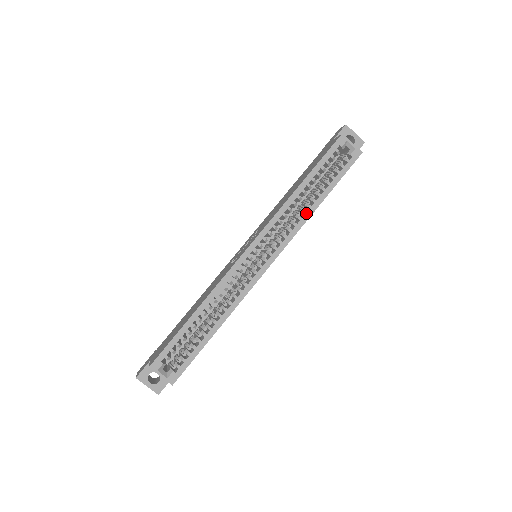
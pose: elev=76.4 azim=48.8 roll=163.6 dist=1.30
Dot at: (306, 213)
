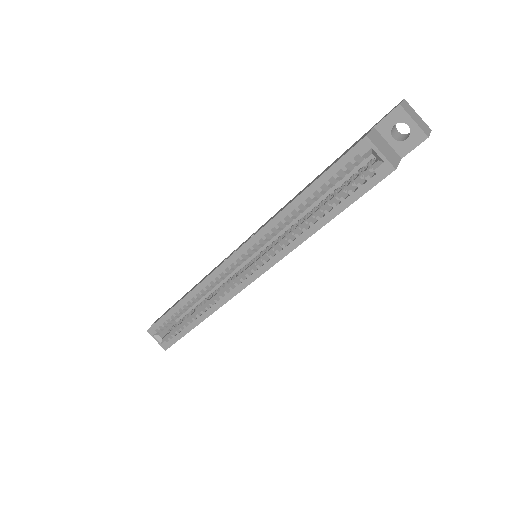
Dot at: (298, 237)
